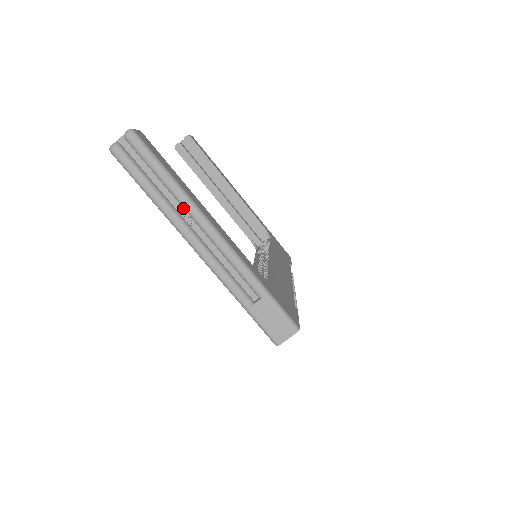
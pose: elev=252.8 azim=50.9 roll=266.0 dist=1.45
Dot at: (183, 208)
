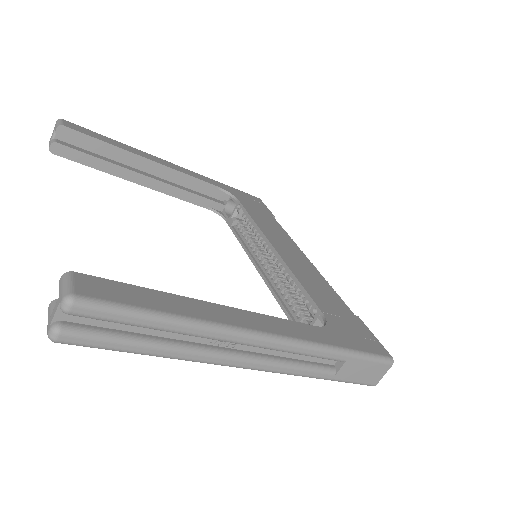
Dot at: occluded
